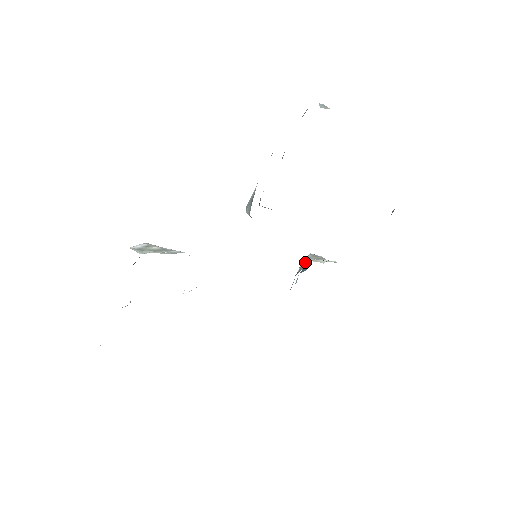
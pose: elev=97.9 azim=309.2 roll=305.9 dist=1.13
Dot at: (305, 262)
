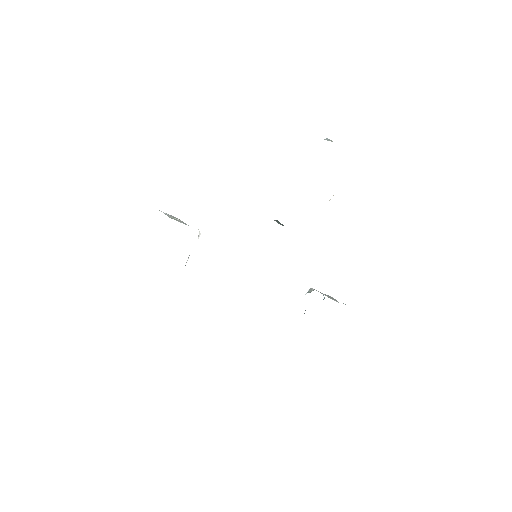
Dot at: (310, 290)
